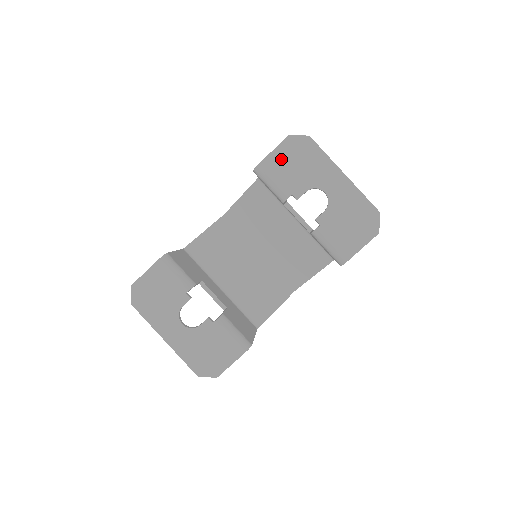
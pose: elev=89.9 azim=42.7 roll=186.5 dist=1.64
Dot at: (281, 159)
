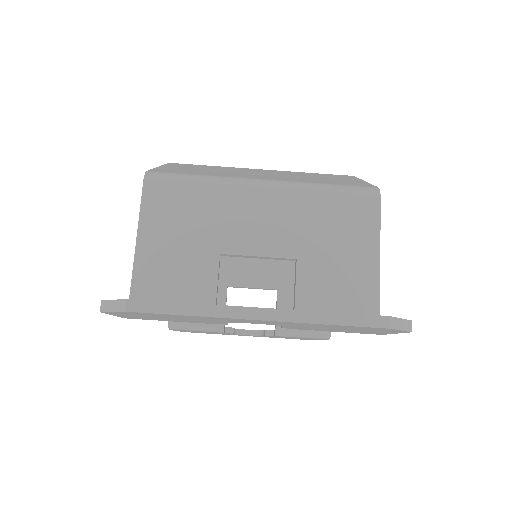
Dot at: (140, 317)
